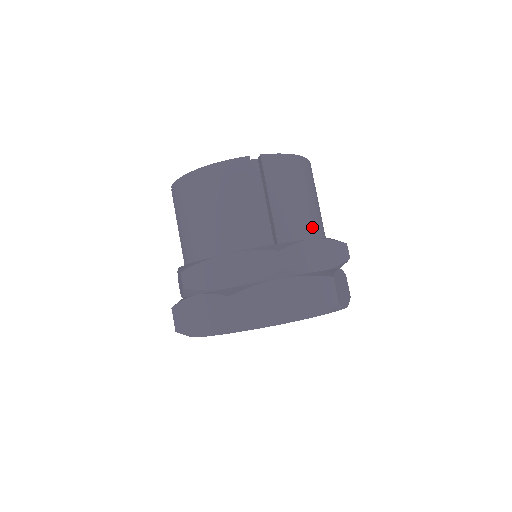
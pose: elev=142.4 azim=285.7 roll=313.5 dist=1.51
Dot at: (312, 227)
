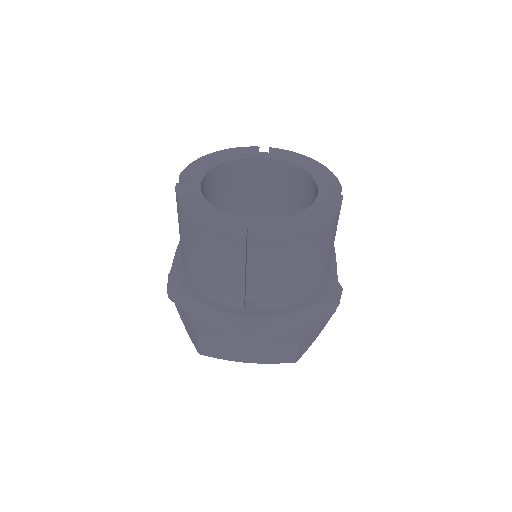
Dot at: (302, 291)
